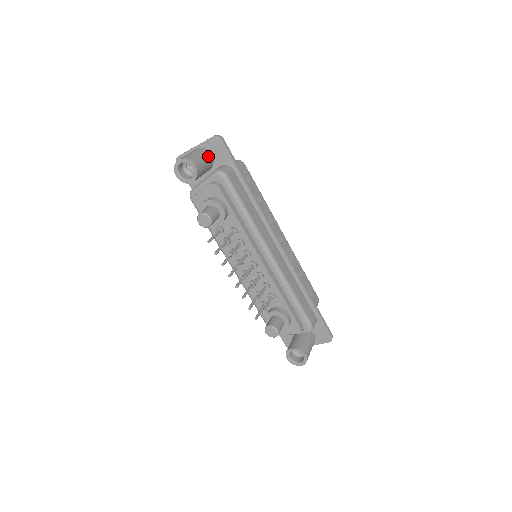
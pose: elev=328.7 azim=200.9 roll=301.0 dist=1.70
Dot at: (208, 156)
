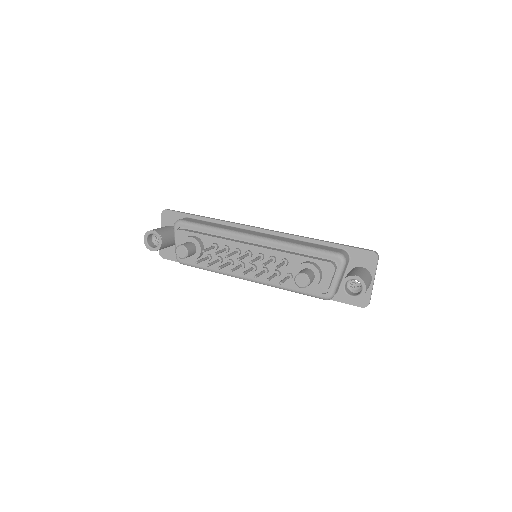
Dot at: (167, 227)
